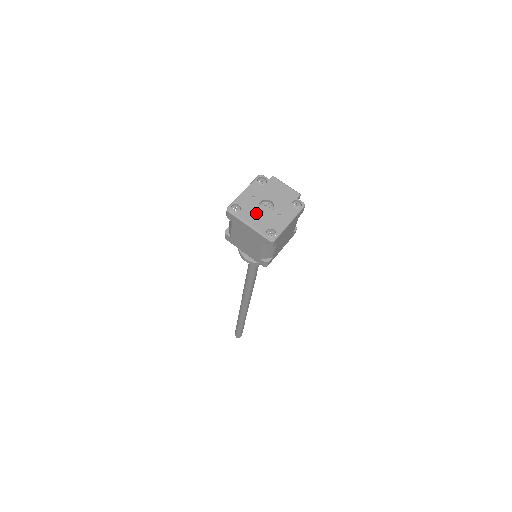
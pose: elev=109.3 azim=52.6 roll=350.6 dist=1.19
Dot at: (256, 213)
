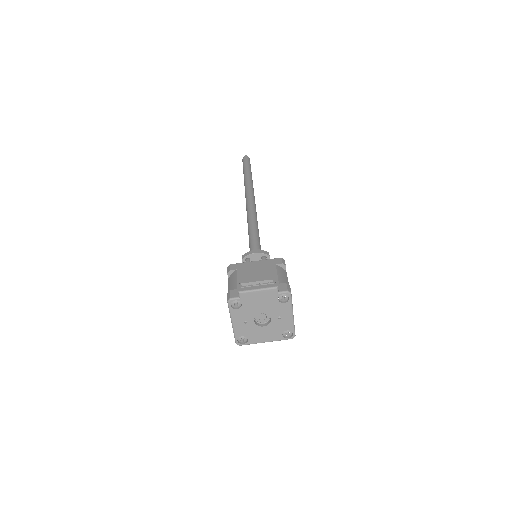
Dot at: (261, 331)
